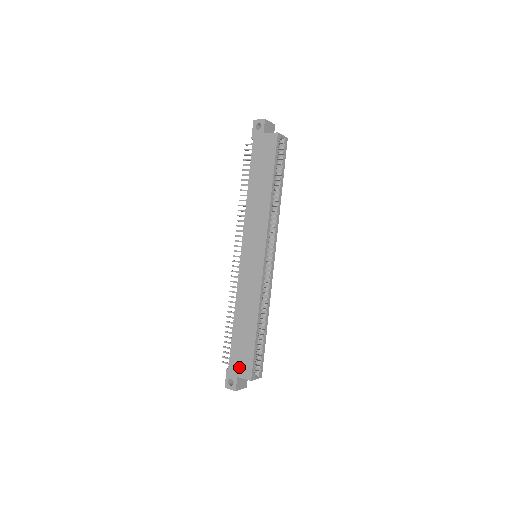
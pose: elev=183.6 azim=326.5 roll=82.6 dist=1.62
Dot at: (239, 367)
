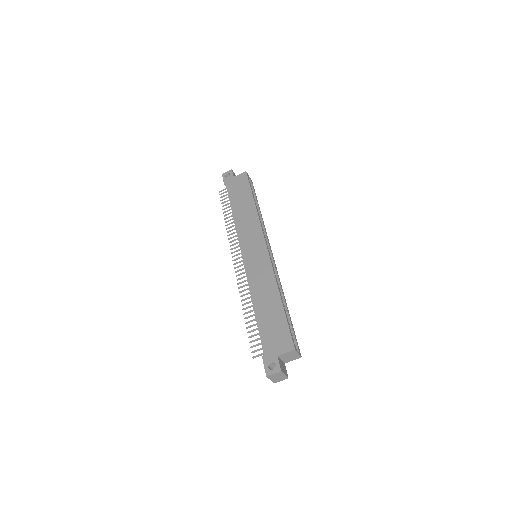
Dot at: (276, 345)
